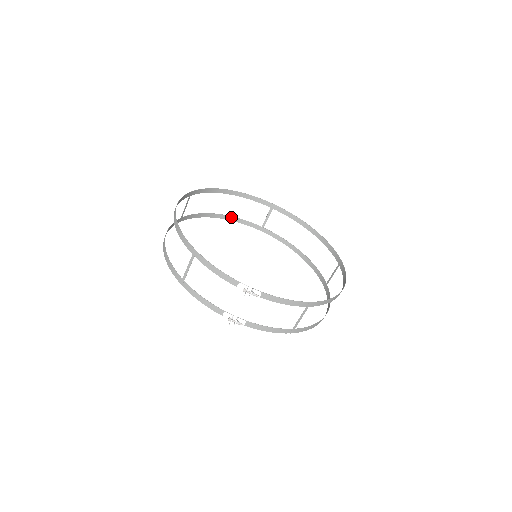
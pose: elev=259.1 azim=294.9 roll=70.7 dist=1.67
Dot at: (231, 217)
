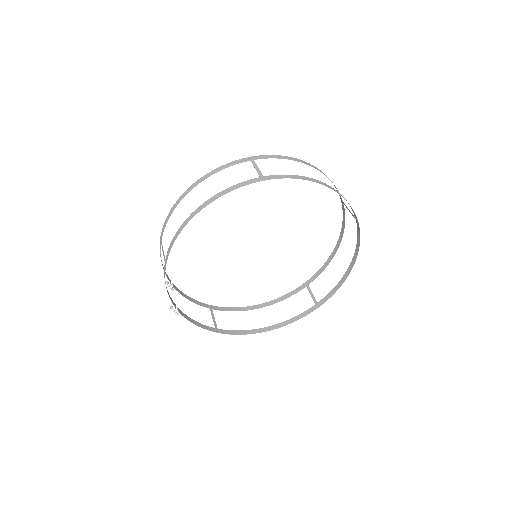
Dot at: occluded
